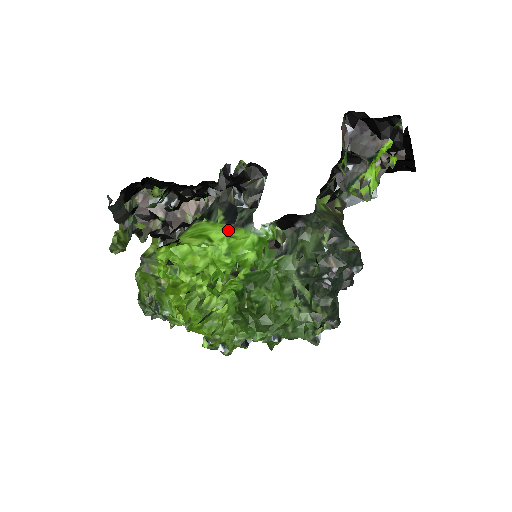
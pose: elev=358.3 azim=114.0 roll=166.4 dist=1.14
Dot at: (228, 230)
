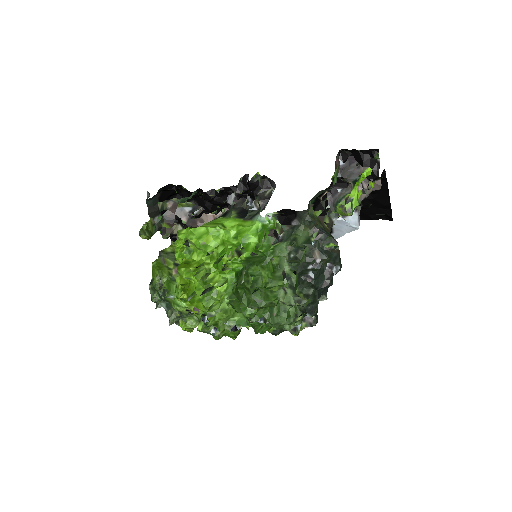
Dot at: (239, 221)
